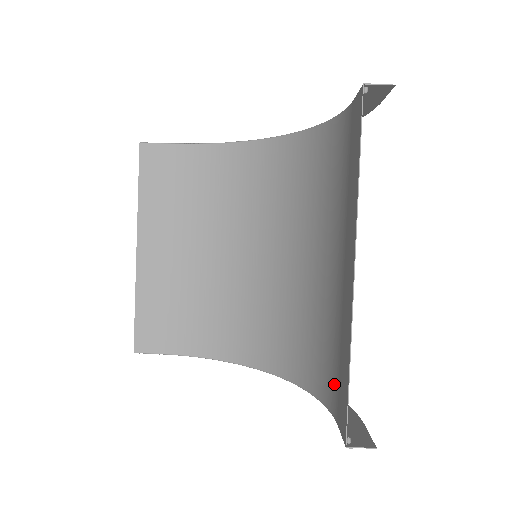
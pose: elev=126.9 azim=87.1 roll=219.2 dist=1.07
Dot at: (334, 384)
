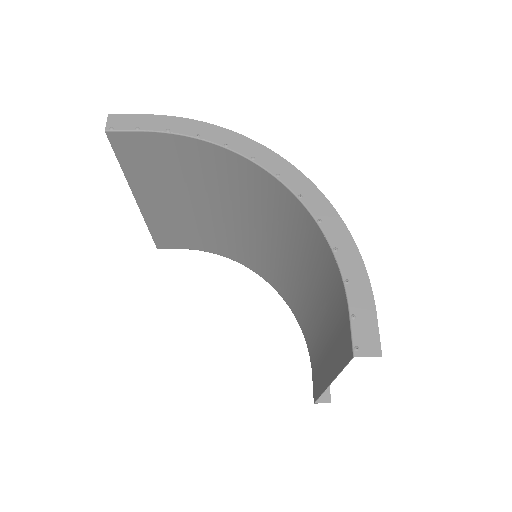
Dot at: (312, 356)
